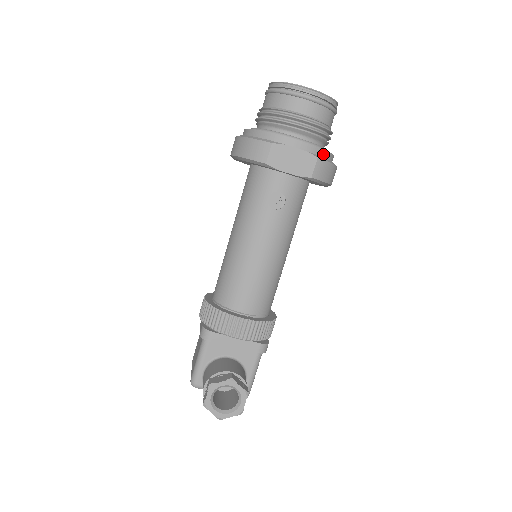
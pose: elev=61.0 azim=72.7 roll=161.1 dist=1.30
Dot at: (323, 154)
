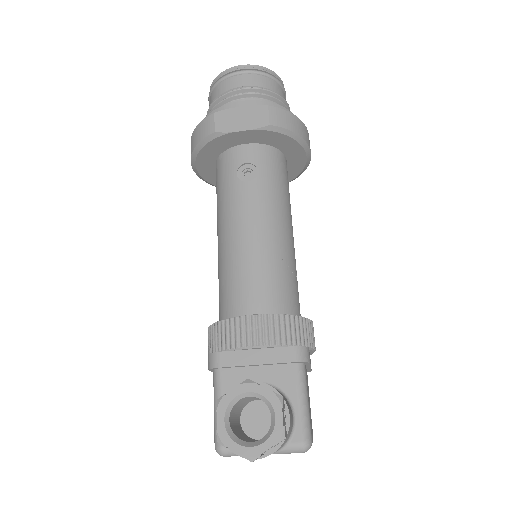
Dot at: occluded
